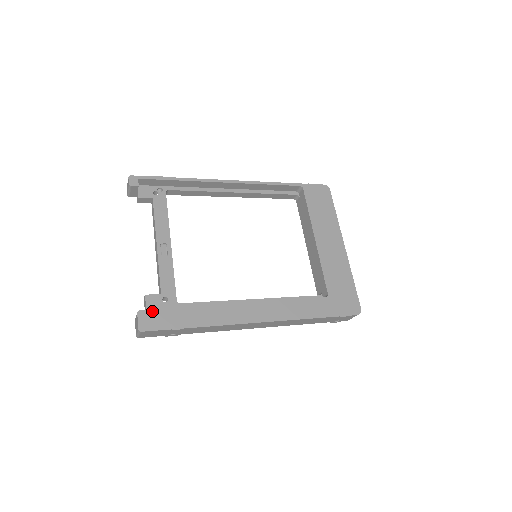
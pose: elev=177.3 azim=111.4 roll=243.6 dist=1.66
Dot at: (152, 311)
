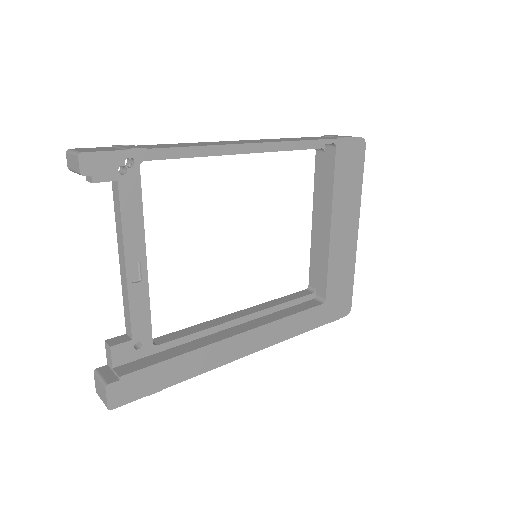
Dot at: (125, 380)
